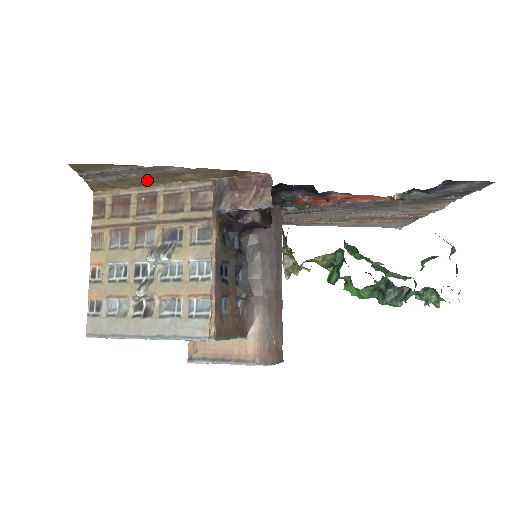
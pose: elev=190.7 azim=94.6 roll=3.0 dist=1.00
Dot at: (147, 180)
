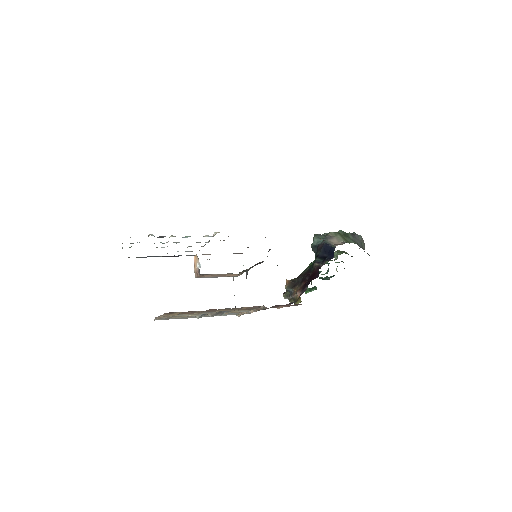
Dot at: occluded
